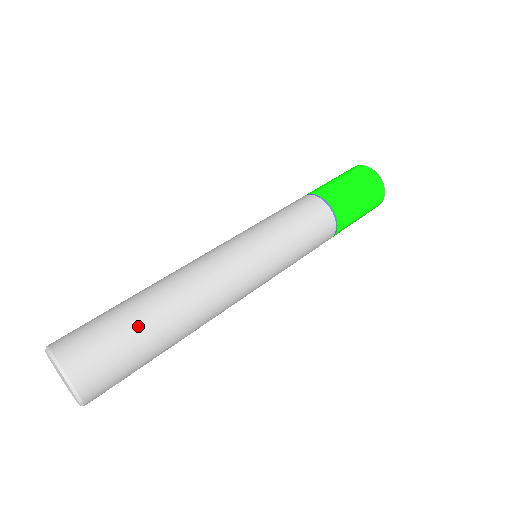
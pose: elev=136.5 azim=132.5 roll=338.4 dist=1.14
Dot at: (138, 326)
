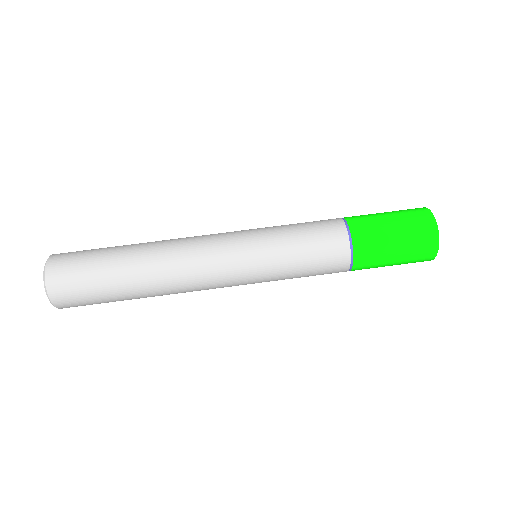
Dot at: (118, 299)
